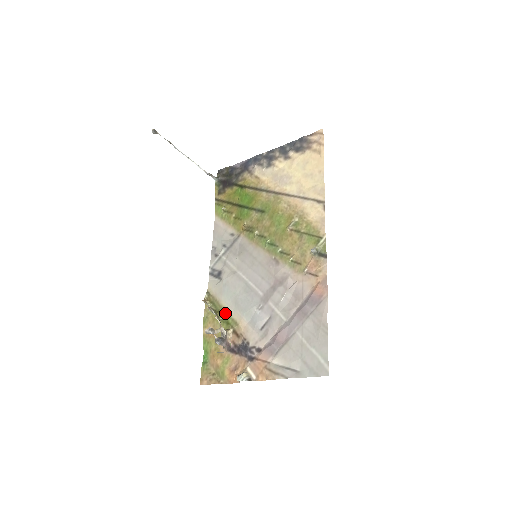
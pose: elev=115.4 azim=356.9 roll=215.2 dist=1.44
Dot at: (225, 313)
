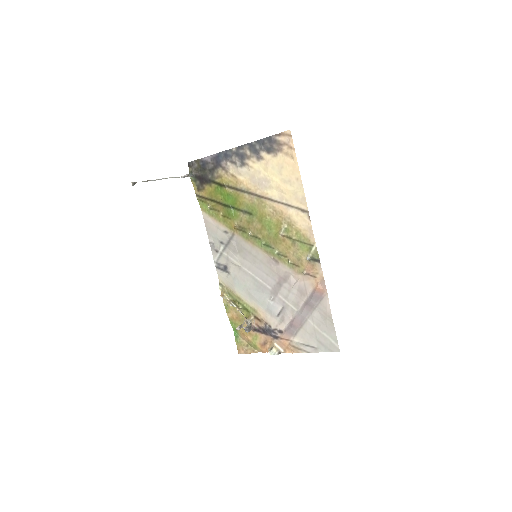
Dot at: (242, 302)
